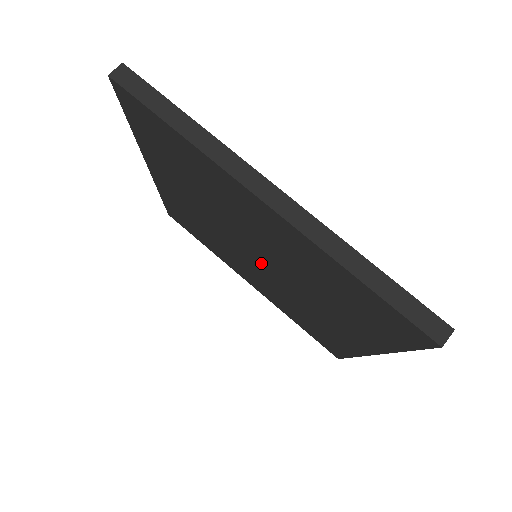
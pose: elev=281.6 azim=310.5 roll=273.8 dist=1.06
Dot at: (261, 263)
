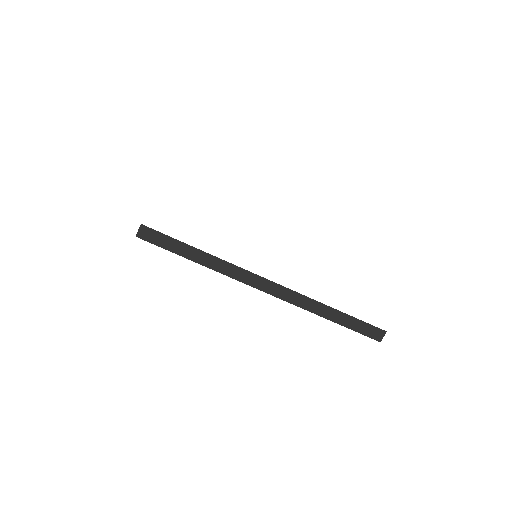
Dot at: occluded
